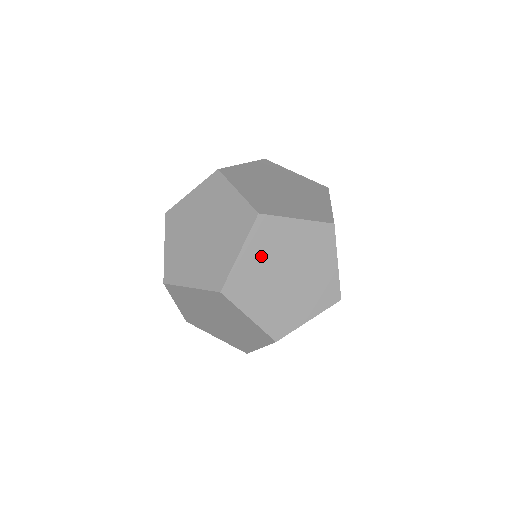
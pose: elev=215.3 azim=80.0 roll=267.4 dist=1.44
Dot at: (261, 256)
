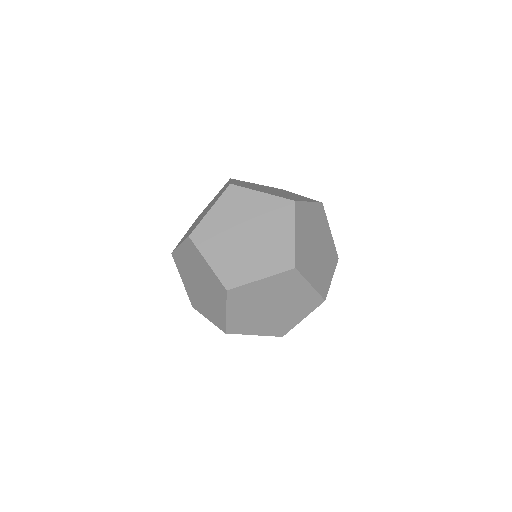
Dot at: (314, 218)
